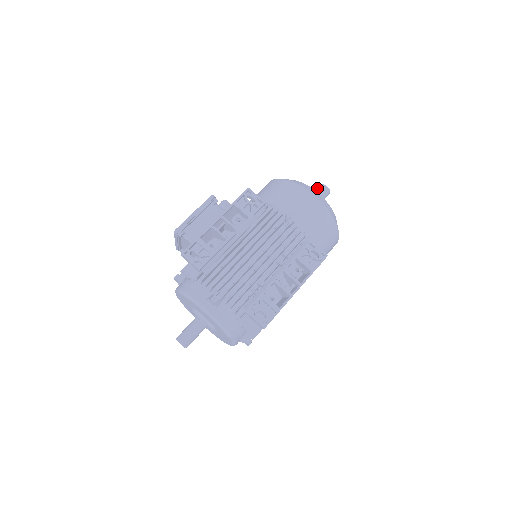
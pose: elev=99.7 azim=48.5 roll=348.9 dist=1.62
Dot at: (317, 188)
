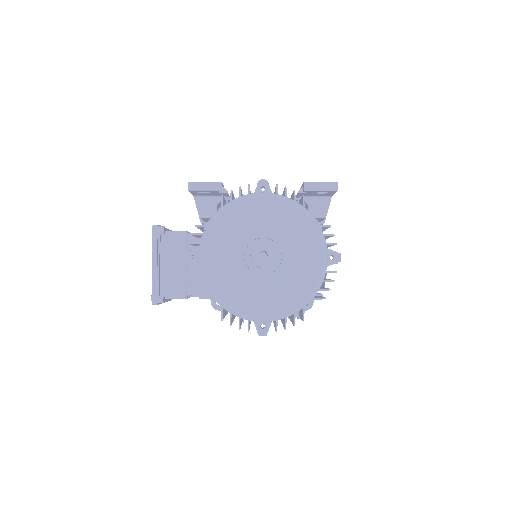
Dot at: occluded
